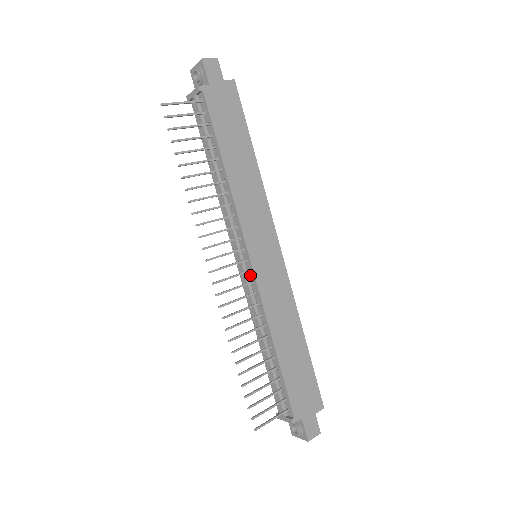
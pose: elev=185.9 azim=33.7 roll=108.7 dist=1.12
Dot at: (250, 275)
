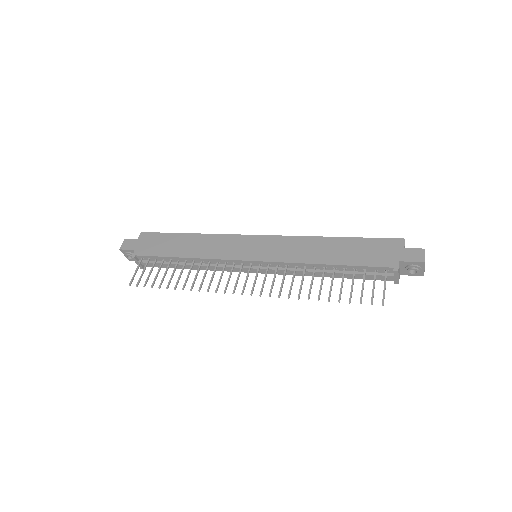
Dot at: (264, 265)
